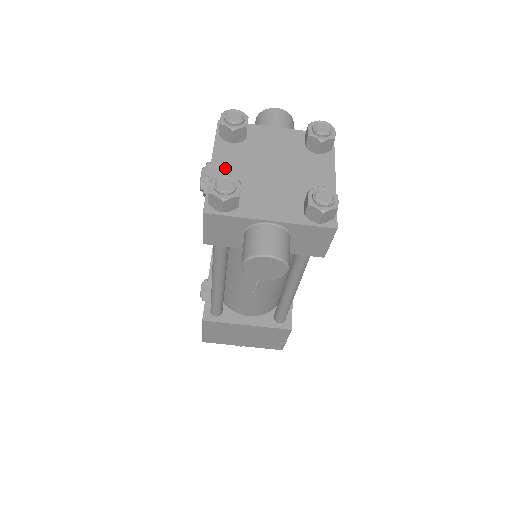
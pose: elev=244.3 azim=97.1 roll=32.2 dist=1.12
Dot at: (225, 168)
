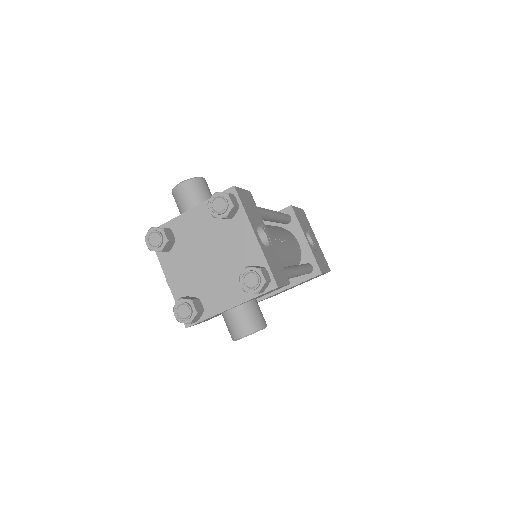
Dot at: (177, 279)
